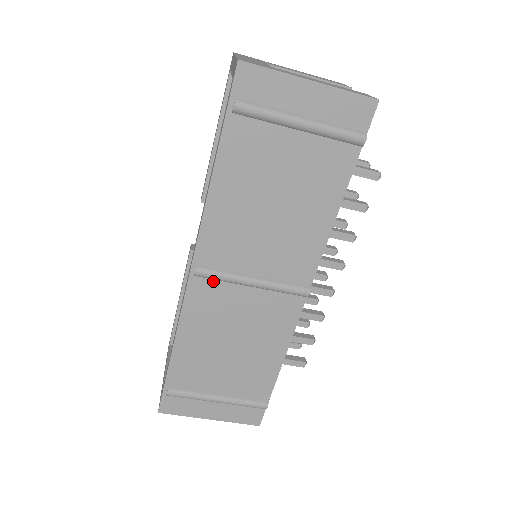
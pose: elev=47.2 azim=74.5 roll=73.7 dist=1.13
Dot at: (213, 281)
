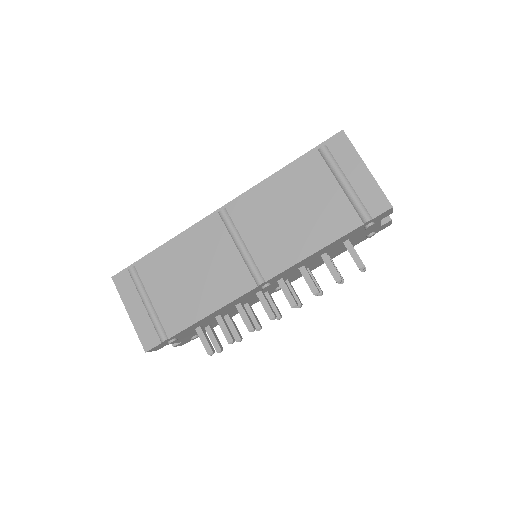
Dot at: (223, 225)
